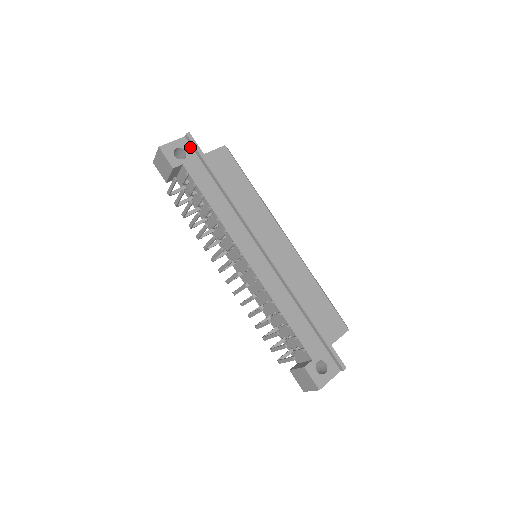
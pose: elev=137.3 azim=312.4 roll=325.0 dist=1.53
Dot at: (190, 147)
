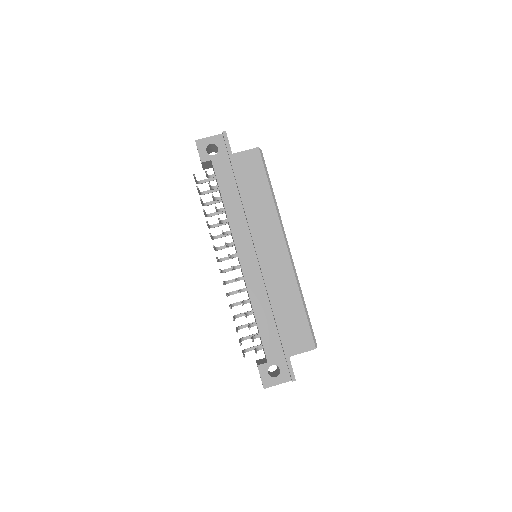
Dot at: (224, 144)
